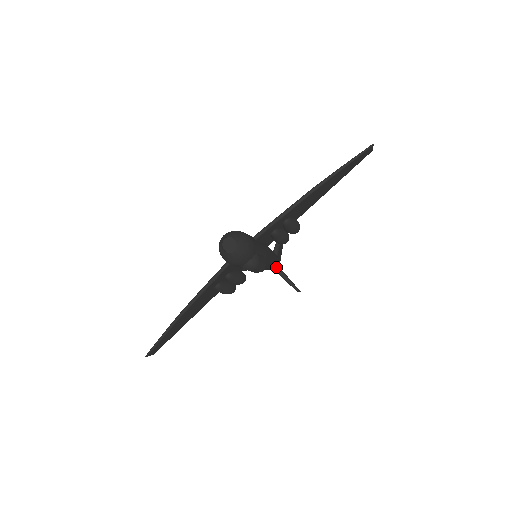
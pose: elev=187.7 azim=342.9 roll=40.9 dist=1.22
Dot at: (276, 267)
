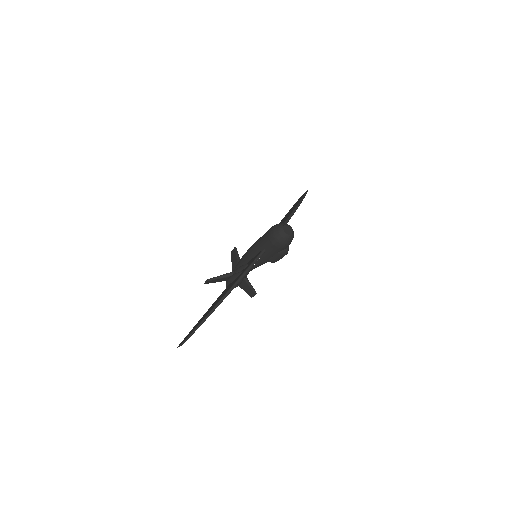
Dot at: occluded
